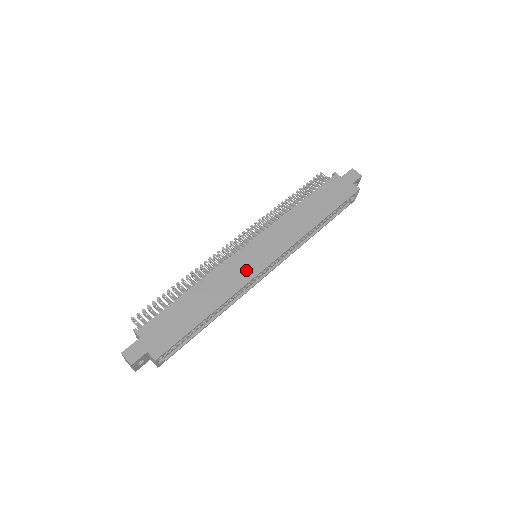
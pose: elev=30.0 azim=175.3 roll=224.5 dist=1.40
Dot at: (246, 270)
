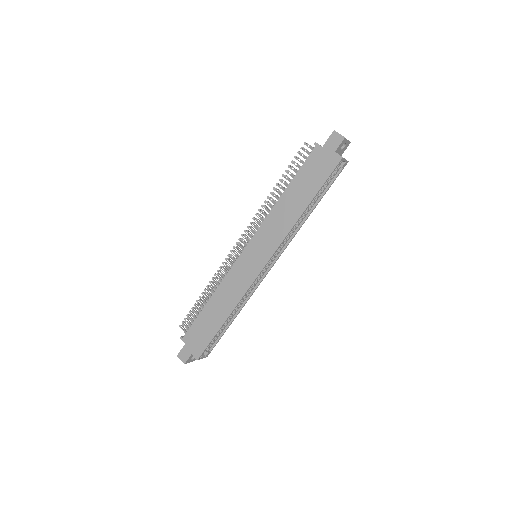
Dot at: (245, 277)
